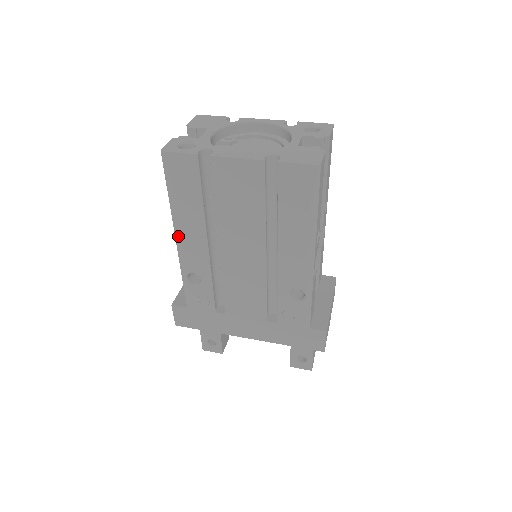
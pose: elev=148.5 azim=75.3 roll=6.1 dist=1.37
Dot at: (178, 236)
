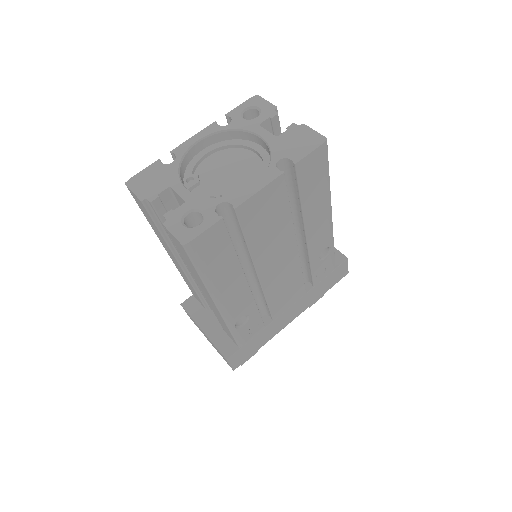
Dot at: (220, 302)
